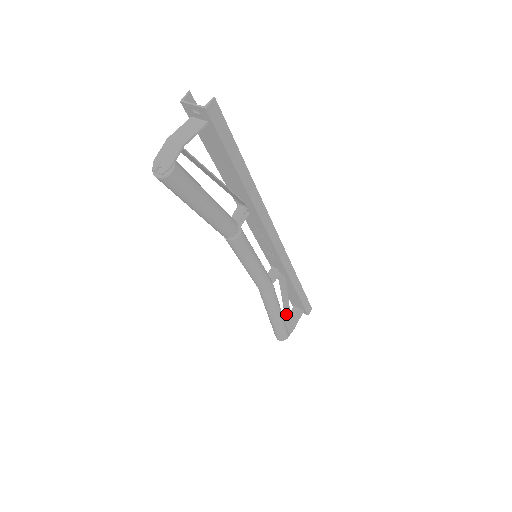
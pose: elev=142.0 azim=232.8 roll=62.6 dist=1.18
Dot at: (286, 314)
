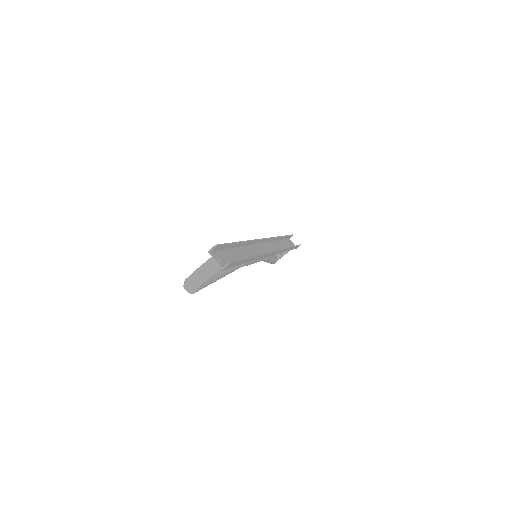
Dot at: occluded
